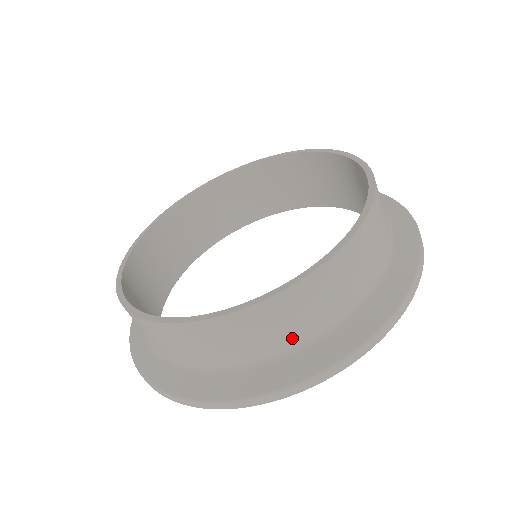
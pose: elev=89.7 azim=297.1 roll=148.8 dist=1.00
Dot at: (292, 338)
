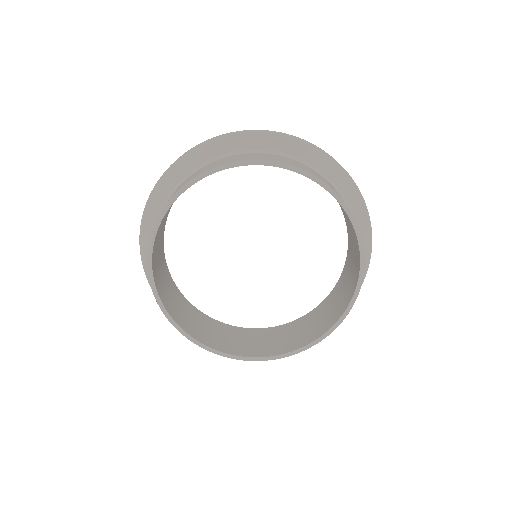
Dot at: occluded
